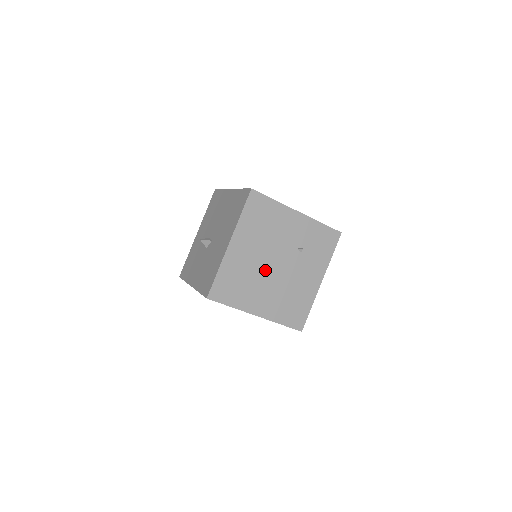
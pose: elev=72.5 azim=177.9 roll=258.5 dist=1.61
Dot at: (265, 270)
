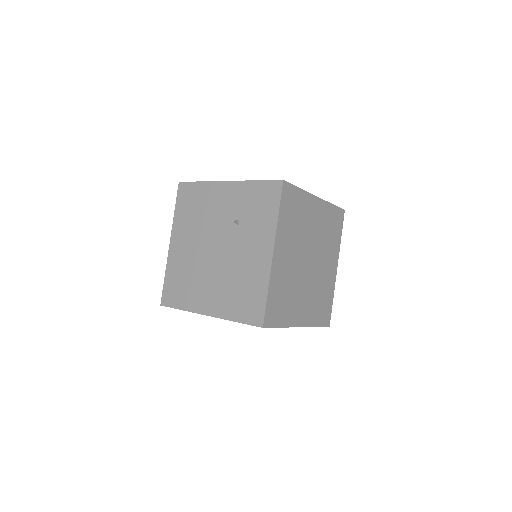
Dot at: (206, 259)
